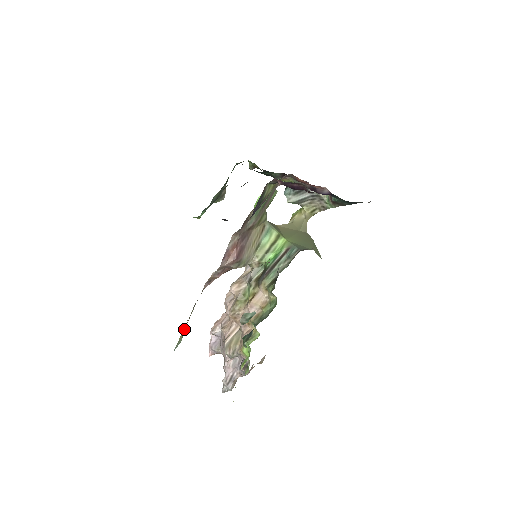
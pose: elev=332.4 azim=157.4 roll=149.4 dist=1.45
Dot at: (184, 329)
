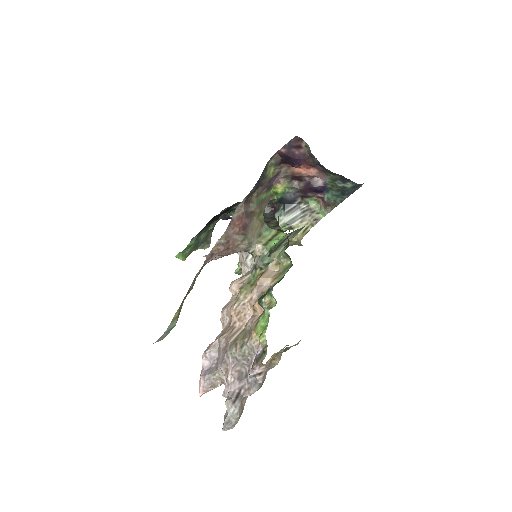
Dot at: (181, 305)
